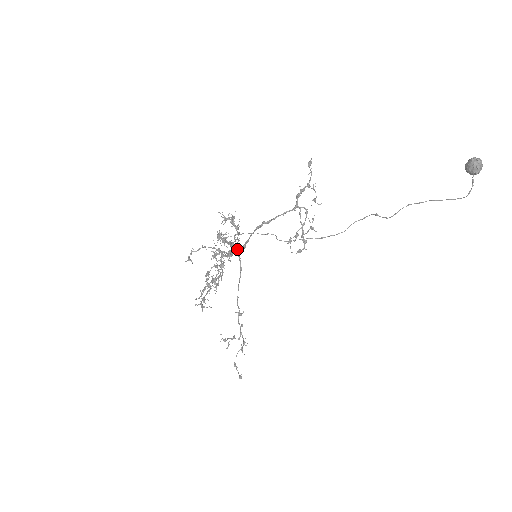
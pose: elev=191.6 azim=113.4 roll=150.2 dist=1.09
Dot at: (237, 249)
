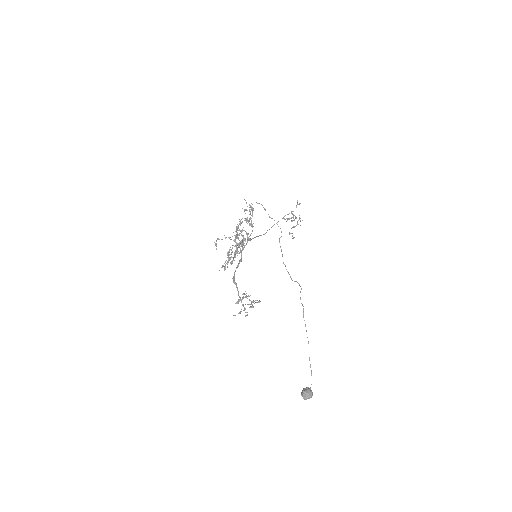
Dot at: (245, 245)
